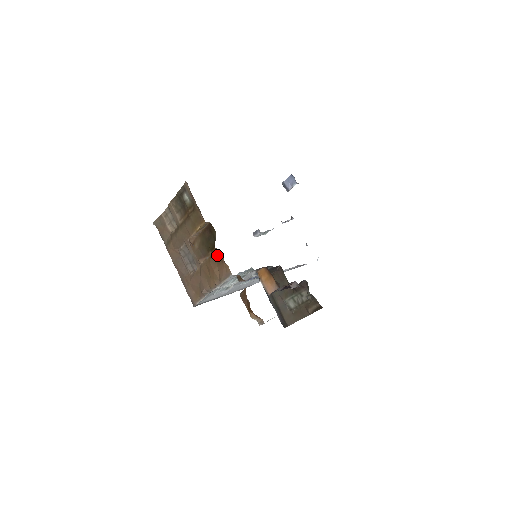
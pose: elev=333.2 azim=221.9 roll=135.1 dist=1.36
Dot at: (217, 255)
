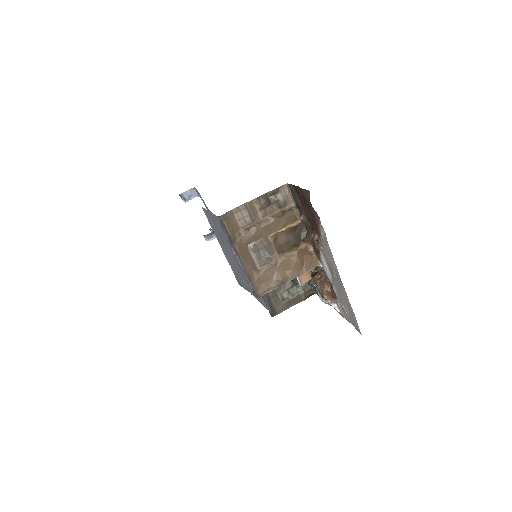
Dot at: (307, 249)
